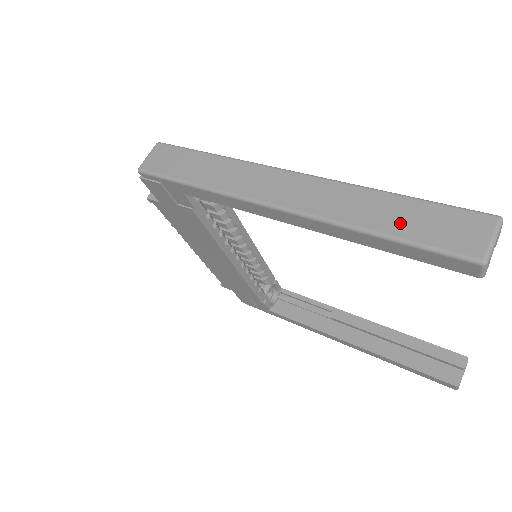
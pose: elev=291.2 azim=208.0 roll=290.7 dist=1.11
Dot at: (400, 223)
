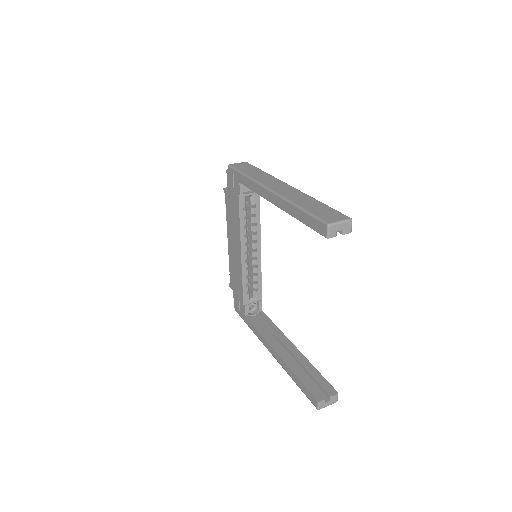
Dot at: (311, 207)
